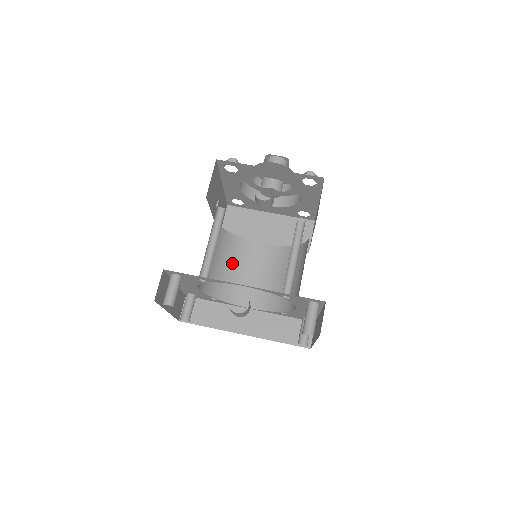
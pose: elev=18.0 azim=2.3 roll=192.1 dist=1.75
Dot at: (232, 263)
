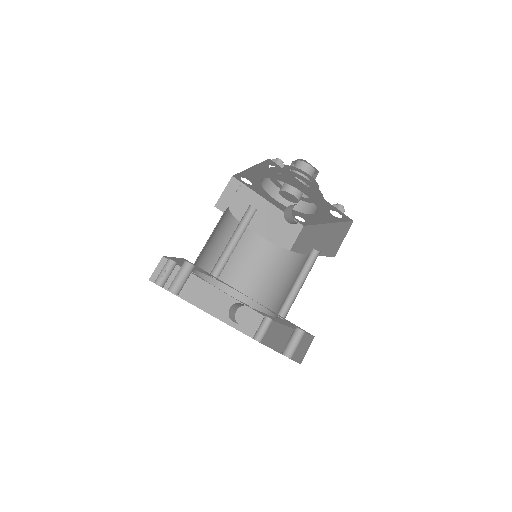
Dot at: (221, 242)
